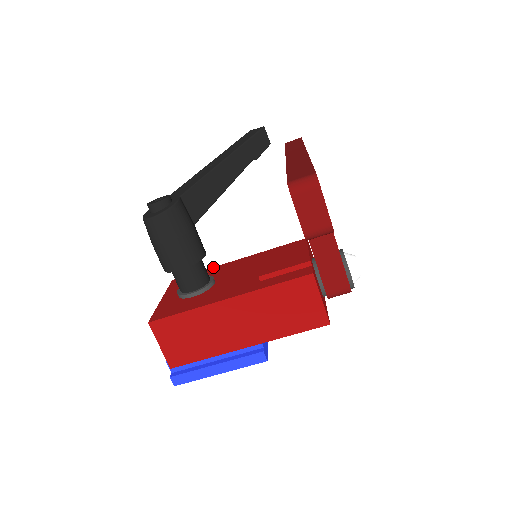
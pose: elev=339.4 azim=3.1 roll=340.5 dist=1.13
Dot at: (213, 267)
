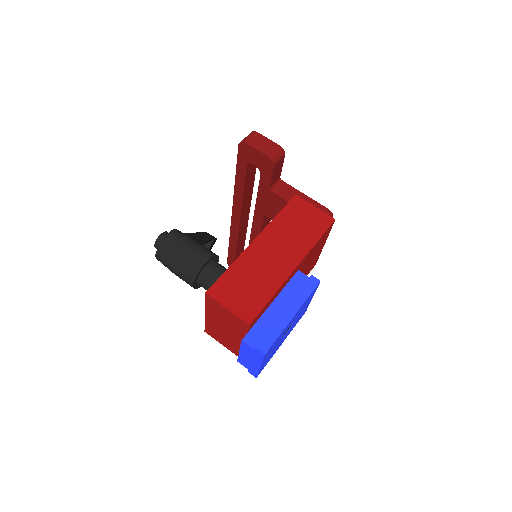
Dot at: occluded
